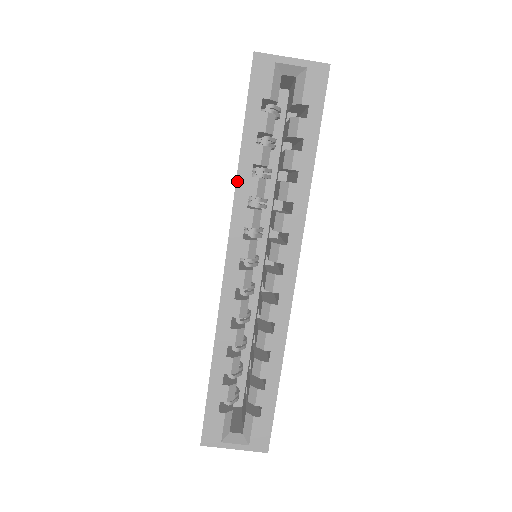
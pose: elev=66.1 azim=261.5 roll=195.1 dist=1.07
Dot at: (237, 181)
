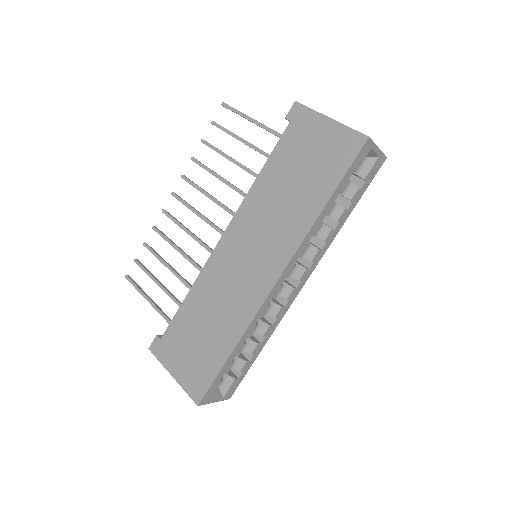
Dot at: (313, 225)
